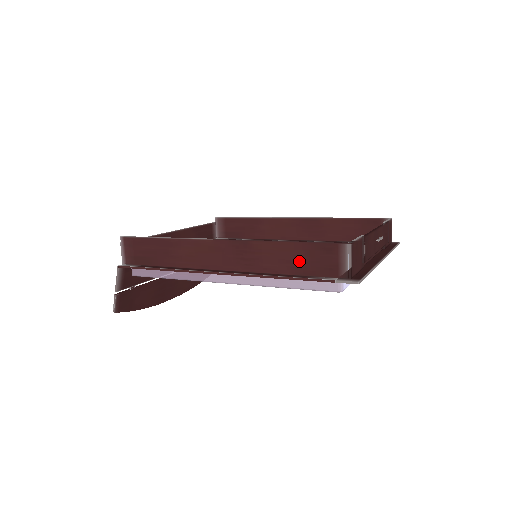
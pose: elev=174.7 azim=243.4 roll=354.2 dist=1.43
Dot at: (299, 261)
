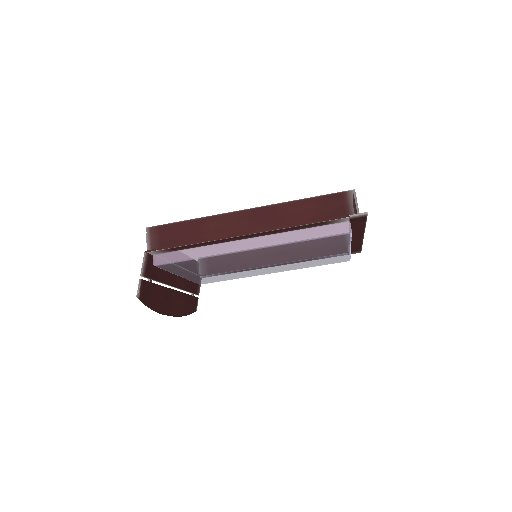
Dot at: (316, 211)
